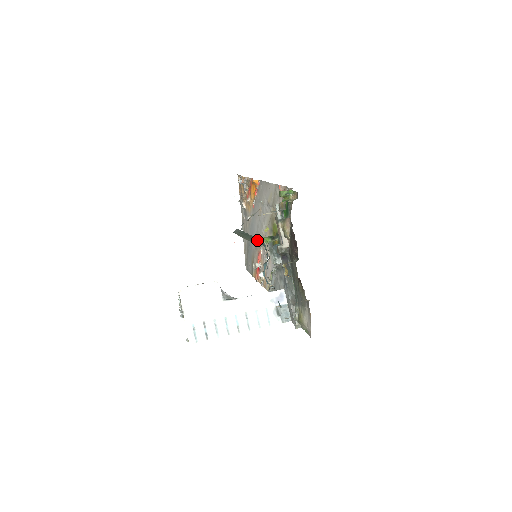
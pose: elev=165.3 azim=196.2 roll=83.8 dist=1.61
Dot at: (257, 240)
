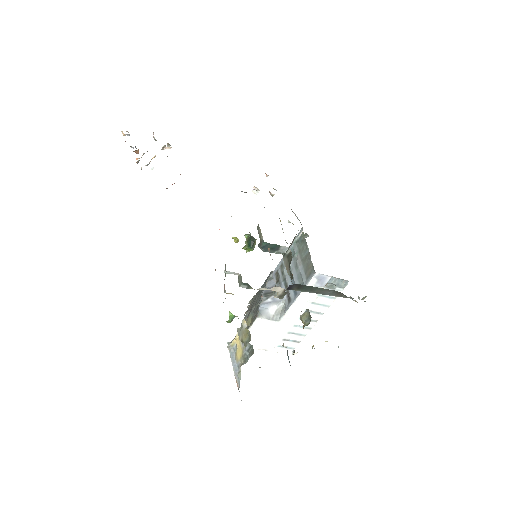
Dot at: occluded
